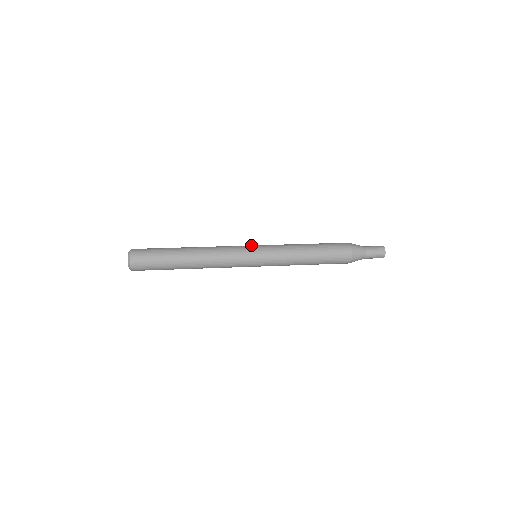
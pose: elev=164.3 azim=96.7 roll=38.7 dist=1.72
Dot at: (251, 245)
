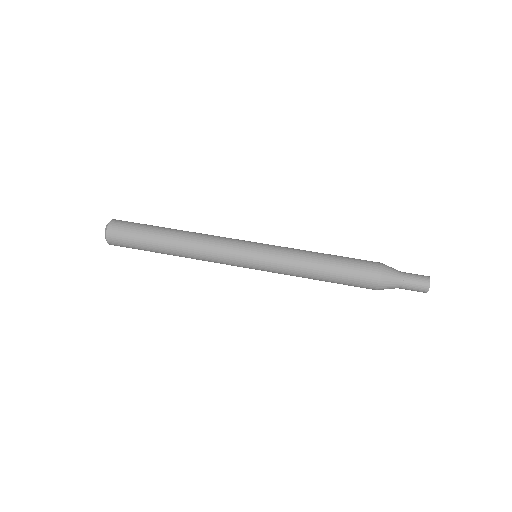
Dot at: (251, 242)
